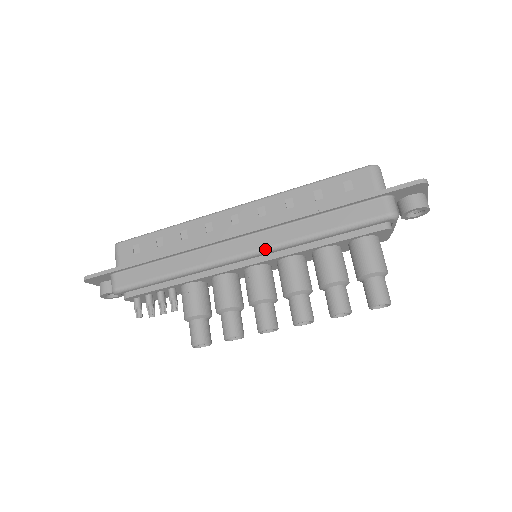
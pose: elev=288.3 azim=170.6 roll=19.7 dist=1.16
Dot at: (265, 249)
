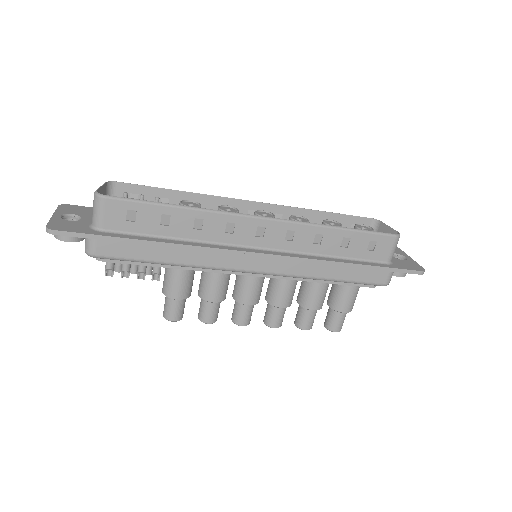
Dot at: (279, 275)
